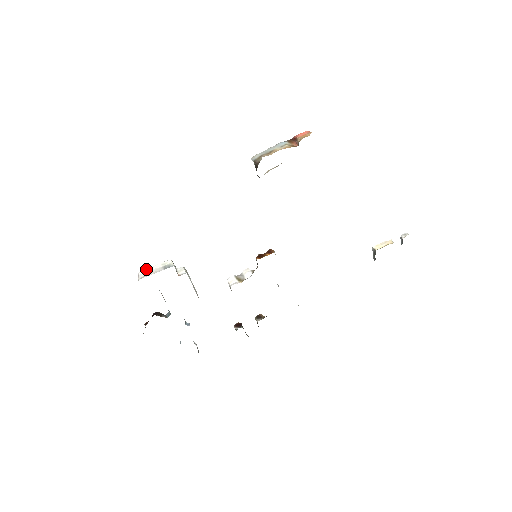
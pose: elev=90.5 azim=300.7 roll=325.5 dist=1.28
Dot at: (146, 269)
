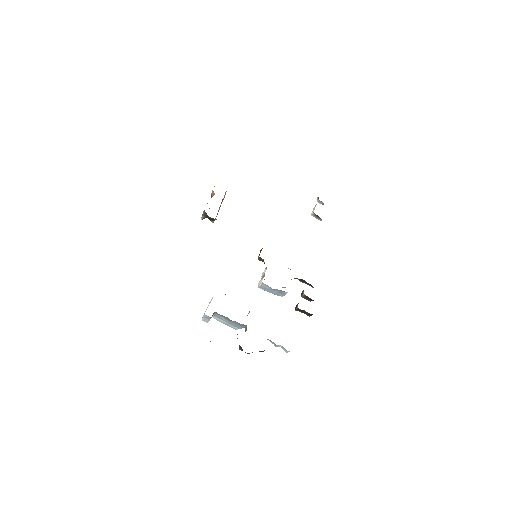
Dot at: (204, 313)
